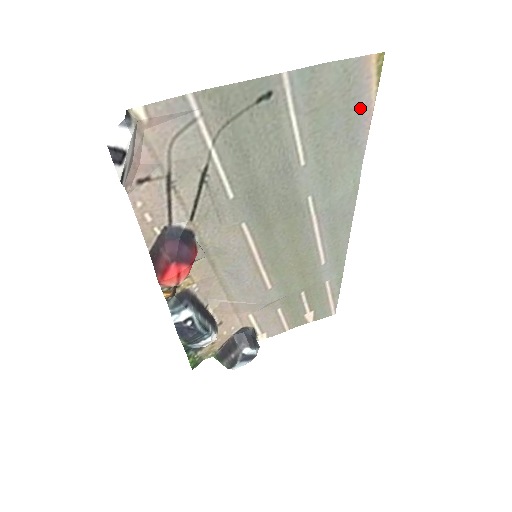
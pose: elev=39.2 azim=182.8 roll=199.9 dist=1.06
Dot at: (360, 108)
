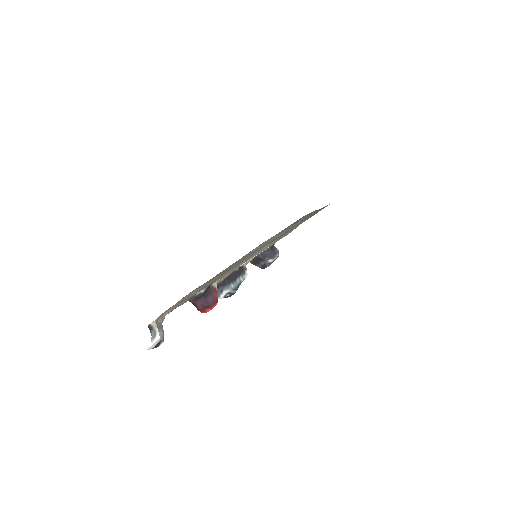
Dot at: occluded
